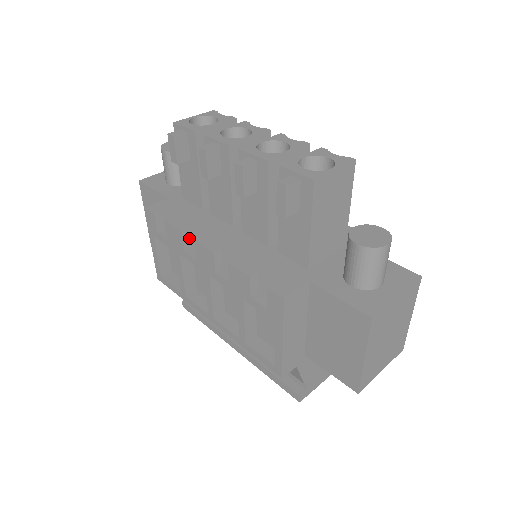
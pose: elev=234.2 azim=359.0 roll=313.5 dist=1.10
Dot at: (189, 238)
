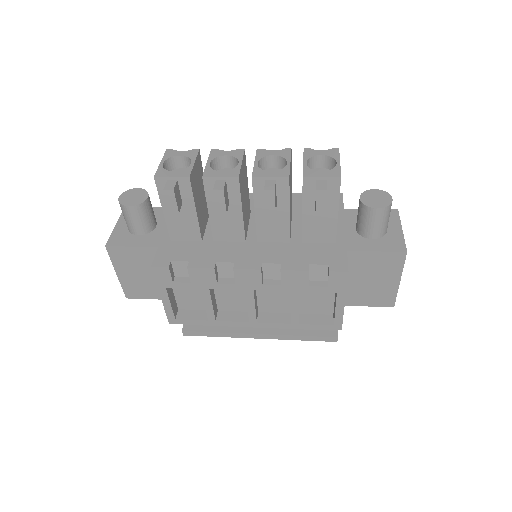
Dot at: (216, 270)
